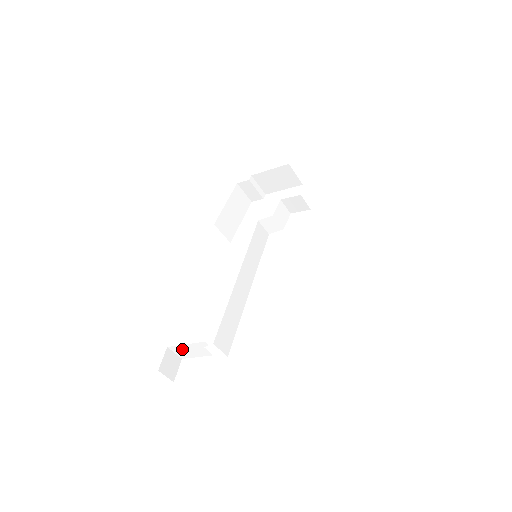
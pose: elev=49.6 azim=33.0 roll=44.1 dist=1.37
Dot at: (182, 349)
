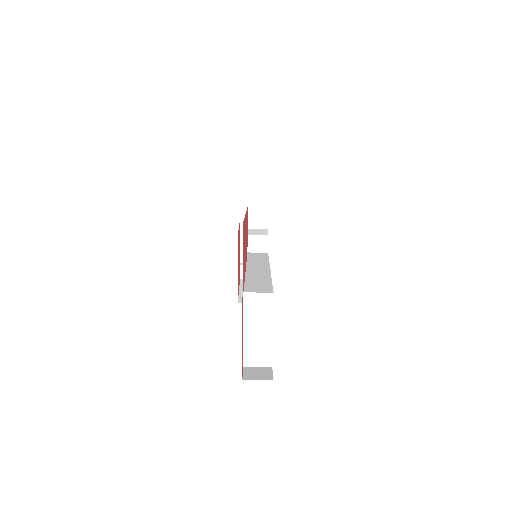
Dot at: (252, 350)
